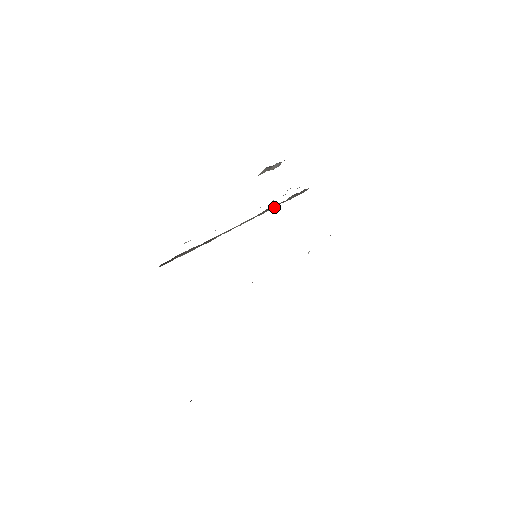
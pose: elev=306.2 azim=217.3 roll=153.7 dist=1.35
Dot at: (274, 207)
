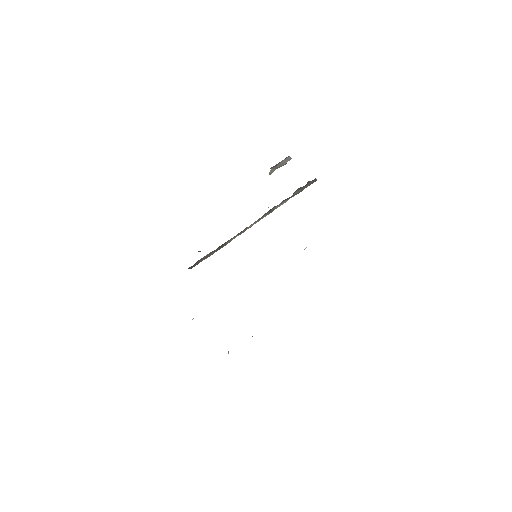
Dot at: occluded
